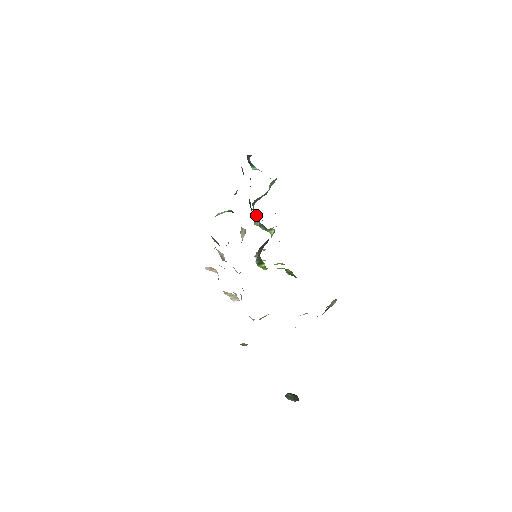
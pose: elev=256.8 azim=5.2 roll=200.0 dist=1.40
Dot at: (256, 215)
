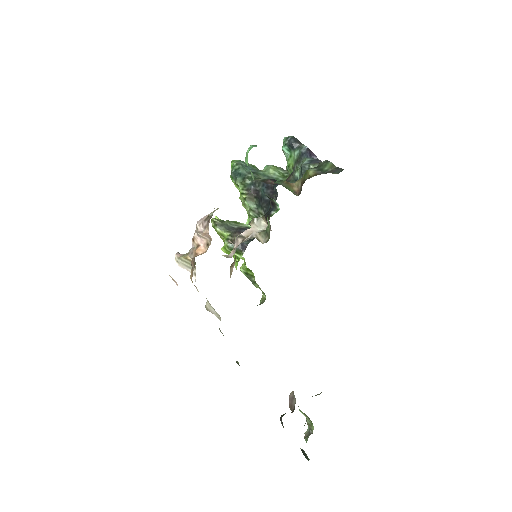
Dot at: (254, 194)
